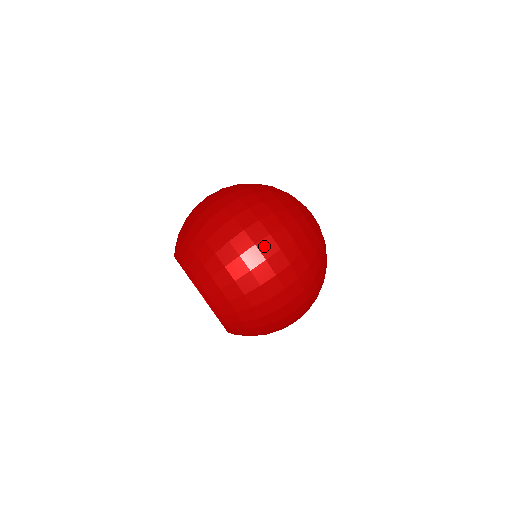
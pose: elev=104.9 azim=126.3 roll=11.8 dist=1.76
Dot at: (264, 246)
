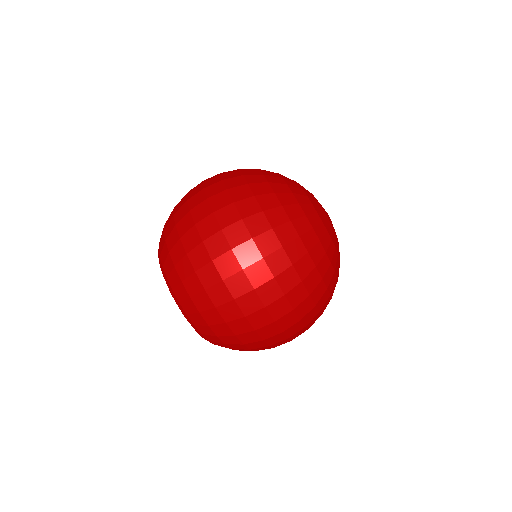
Dot at: (275, 308)
